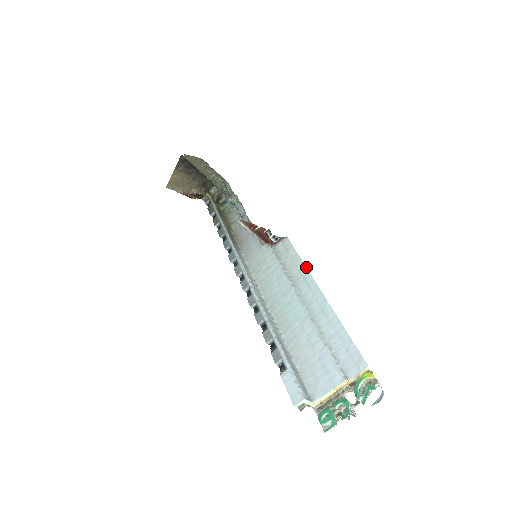
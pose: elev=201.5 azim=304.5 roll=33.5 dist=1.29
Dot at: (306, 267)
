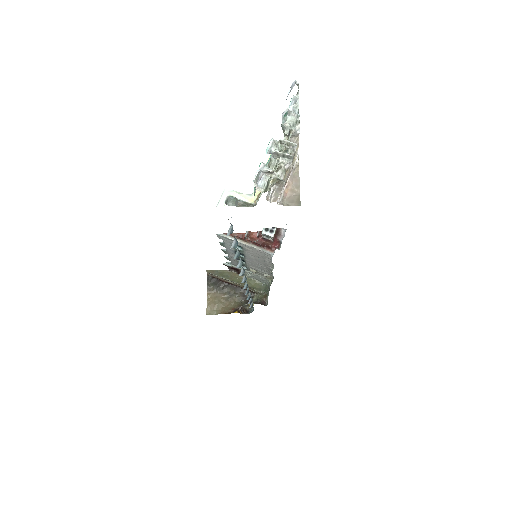
Dot at: occluded
